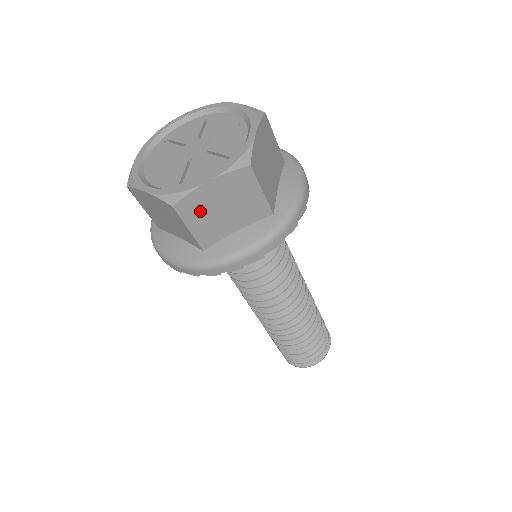
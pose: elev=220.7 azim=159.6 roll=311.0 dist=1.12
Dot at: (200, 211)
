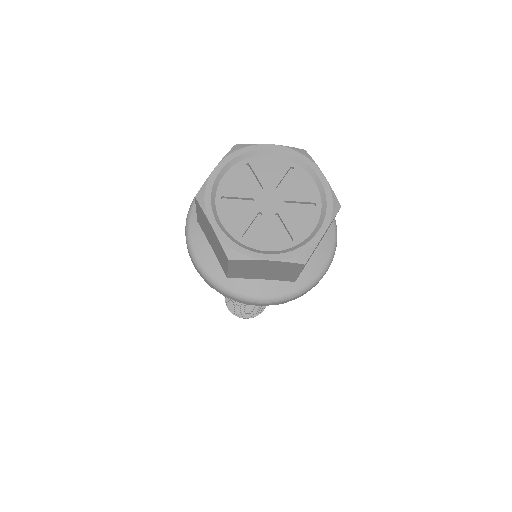
Dot at: (310, 256)
